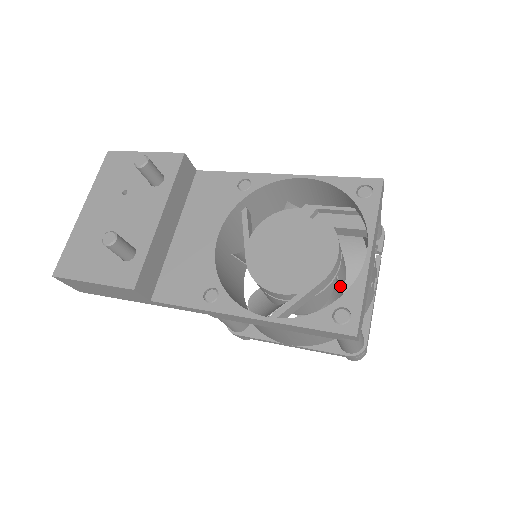
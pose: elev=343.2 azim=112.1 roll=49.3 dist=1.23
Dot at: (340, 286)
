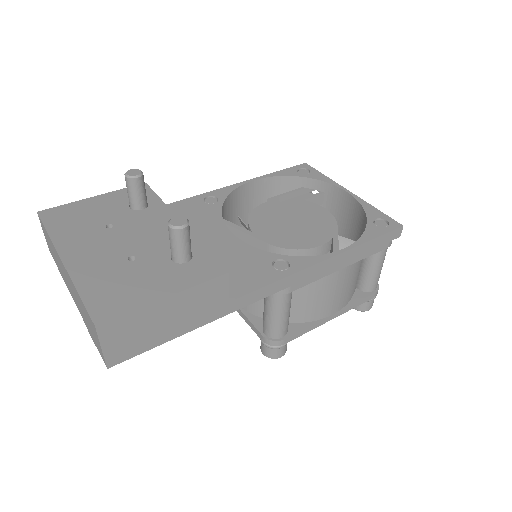
Dot at: (339, 236)
